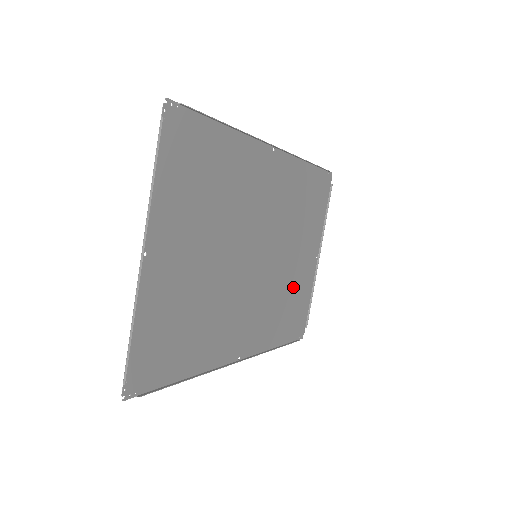
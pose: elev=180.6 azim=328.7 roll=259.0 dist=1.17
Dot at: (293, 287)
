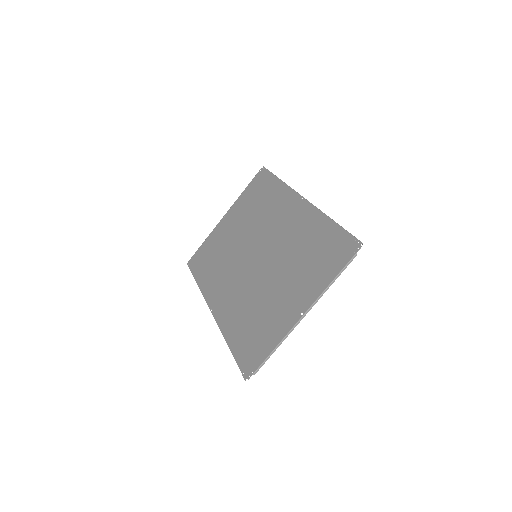
Dot at: (221, 246)
